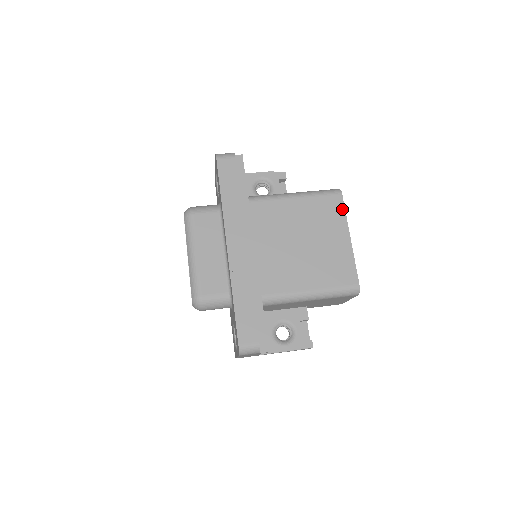
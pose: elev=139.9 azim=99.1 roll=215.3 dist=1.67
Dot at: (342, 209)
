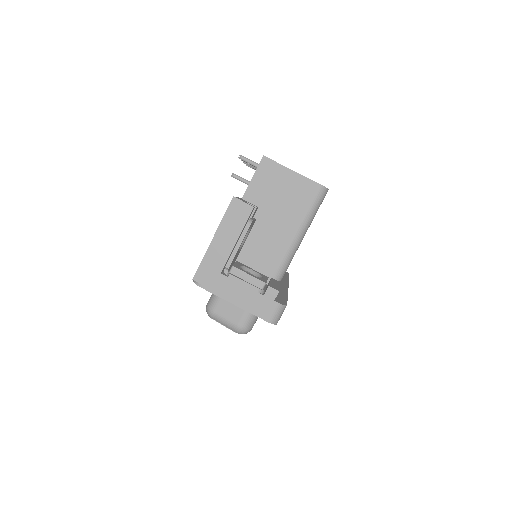
Dot at: occluded
